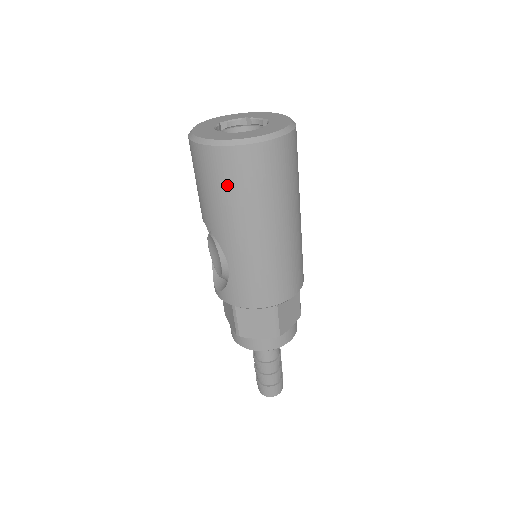
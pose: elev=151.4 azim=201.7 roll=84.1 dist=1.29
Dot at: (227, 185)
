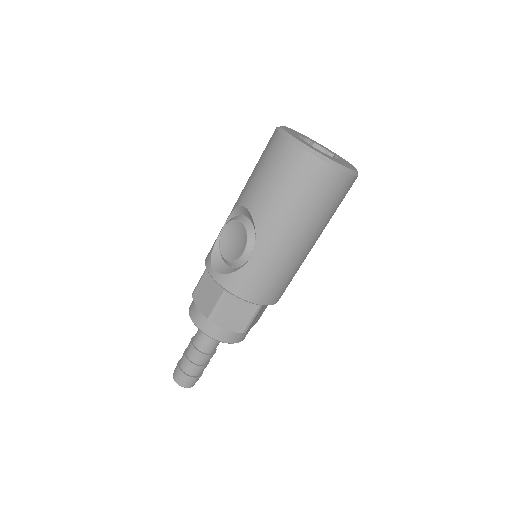
Dot at: (302, 191)
